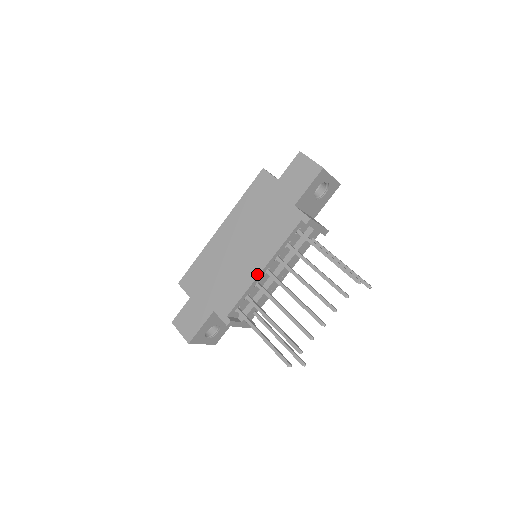
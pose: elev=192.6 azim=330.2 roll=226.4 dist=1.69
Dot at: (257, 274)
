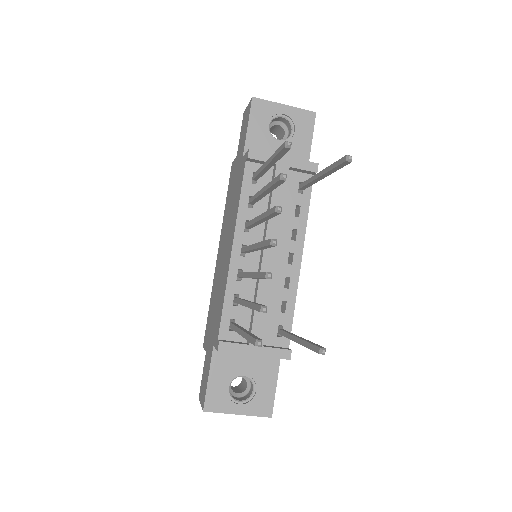
Dot at: (229, 260)
